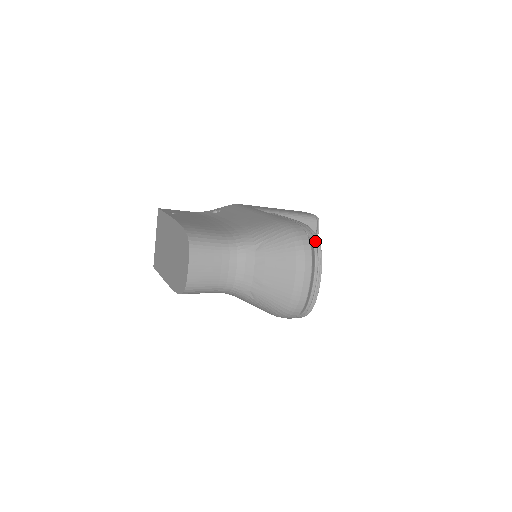
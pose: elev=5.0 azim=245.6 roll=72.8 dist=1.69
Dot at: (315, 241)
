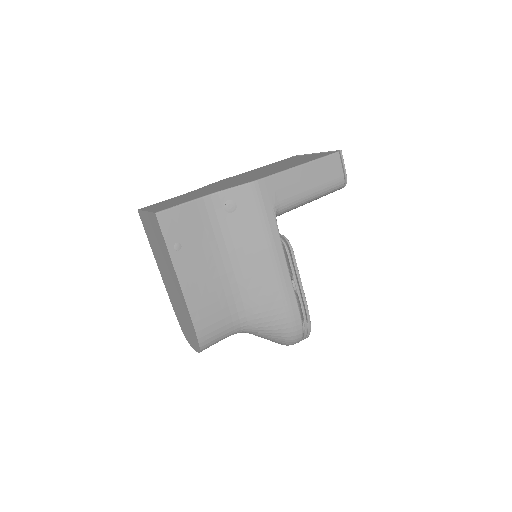
Dot at: (306, 334)
